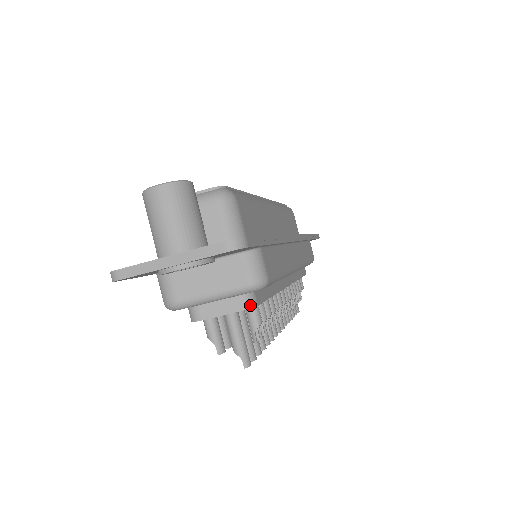
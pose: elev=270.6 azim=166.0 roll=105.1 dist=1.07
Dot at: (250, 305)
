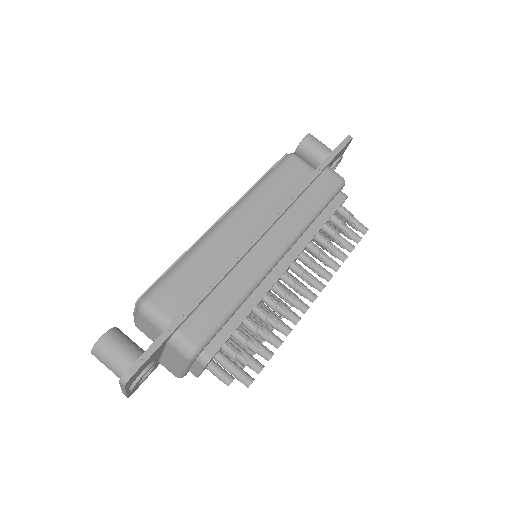
Dot at: (205, 363)
